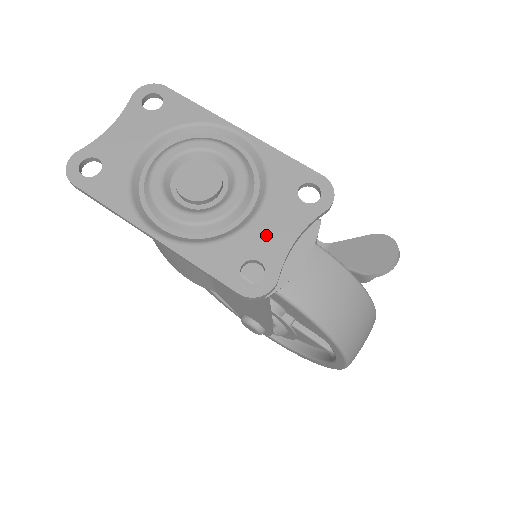
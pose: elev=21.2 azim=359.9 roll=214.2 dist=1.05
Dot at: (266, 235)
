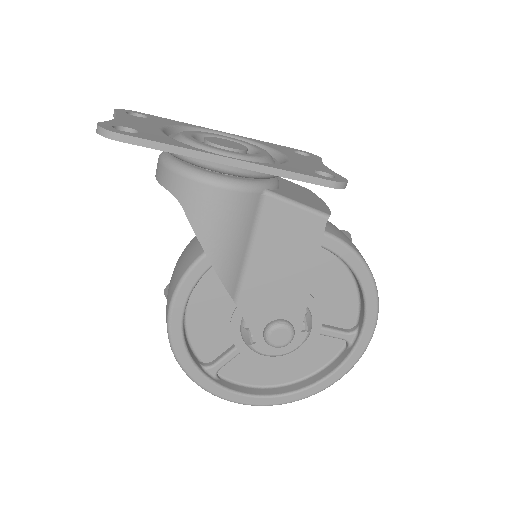
Dot at: (307, 163)
